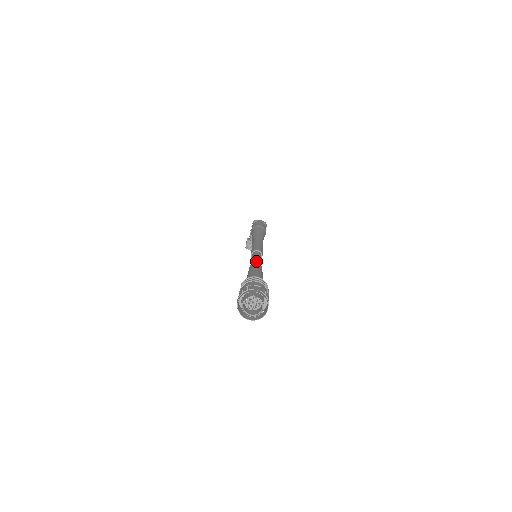
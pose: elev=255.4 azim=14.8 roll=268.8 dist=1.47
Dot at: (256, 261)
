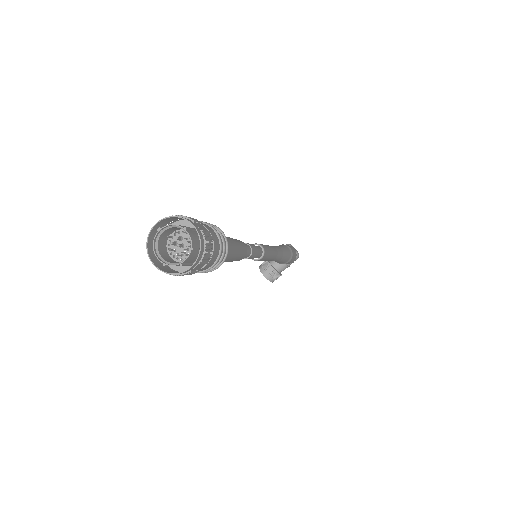
Dot at: (247, 244)
